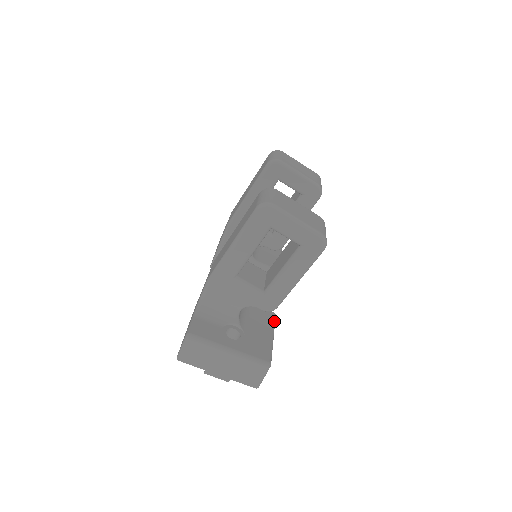
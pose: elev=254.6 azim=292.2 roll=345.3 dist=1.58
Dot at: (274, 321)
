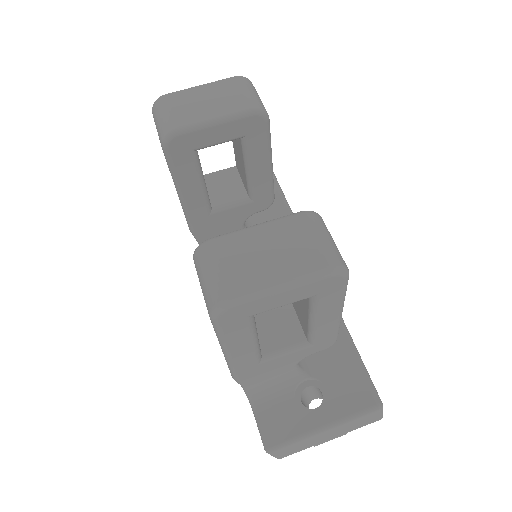
Dot at: occluded
